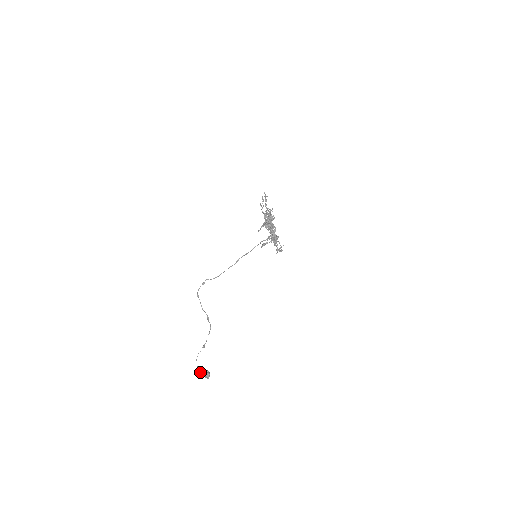
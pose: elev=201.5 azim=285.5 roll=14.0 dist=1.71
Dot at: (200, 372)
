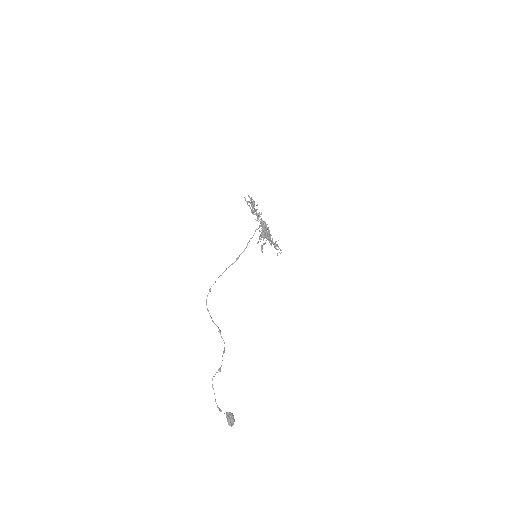
Dot at: (220, 410)
